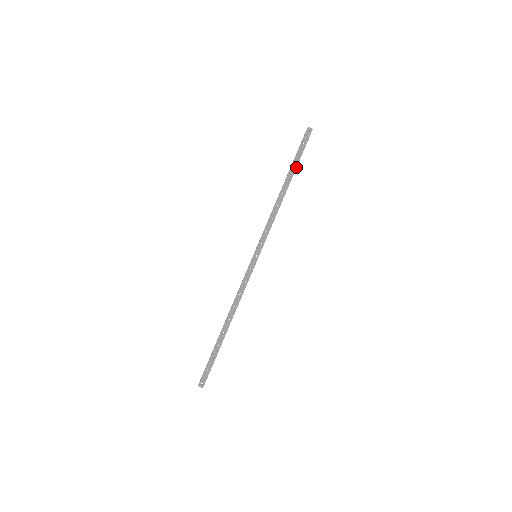
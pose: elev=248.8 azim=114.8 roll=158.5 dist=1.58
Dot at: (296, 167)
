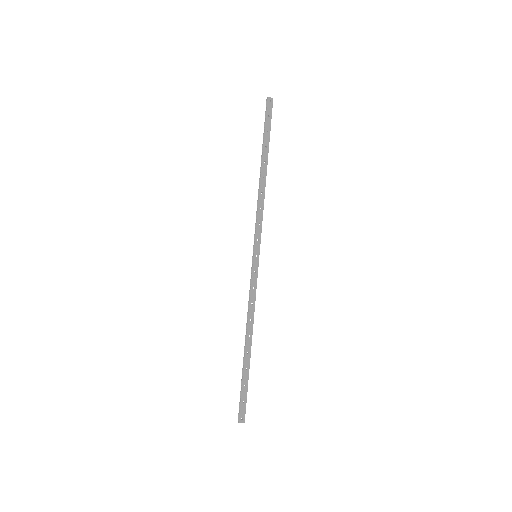
Dot at: (268, 145)
